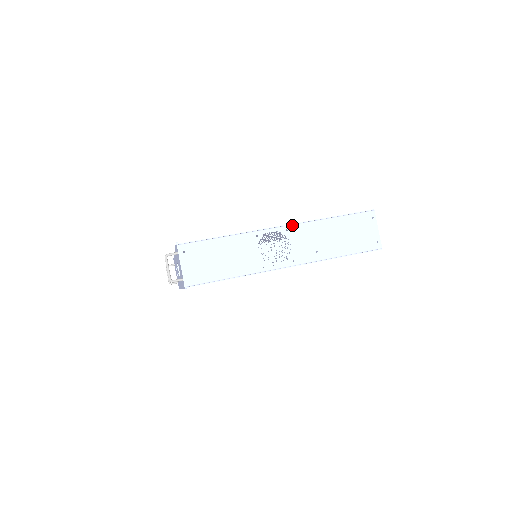
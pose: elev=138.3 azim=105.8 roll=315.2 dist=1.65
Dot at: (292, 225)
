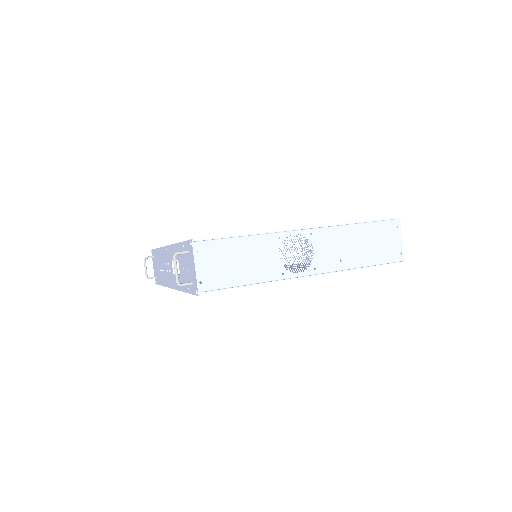
Dot at: (317, 228)
